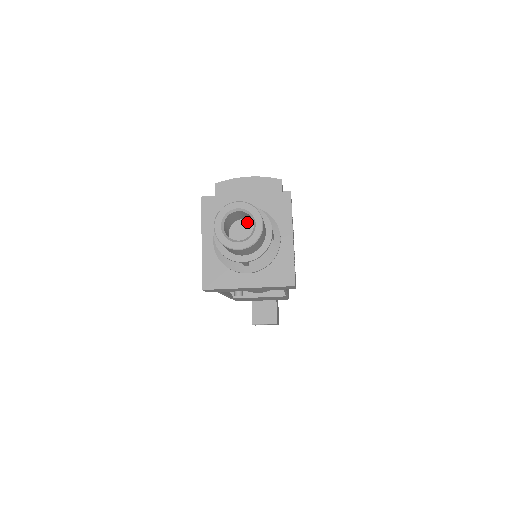
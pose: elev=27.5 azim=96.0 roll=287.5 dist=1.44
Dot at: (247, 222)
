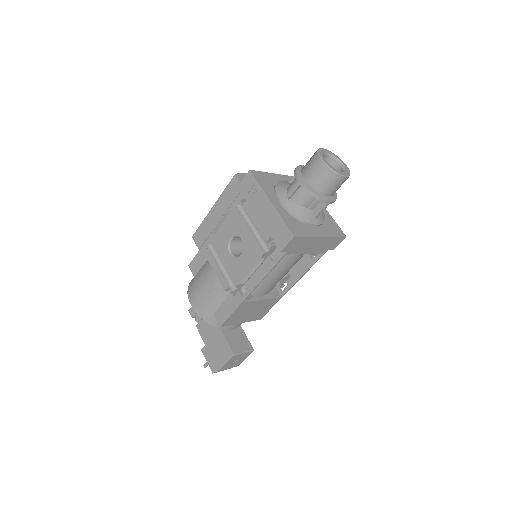
Dot at: occluded
